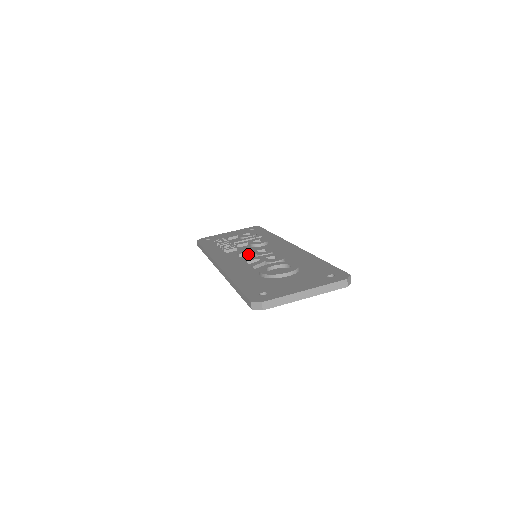
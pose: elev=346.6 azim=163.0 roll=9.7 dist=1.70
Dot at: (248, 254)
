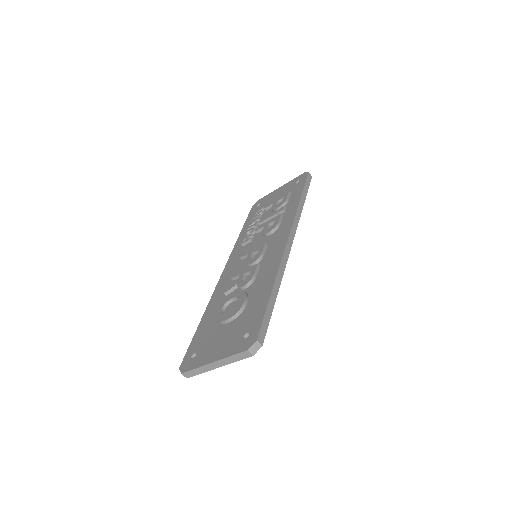
Dot at: occluded
